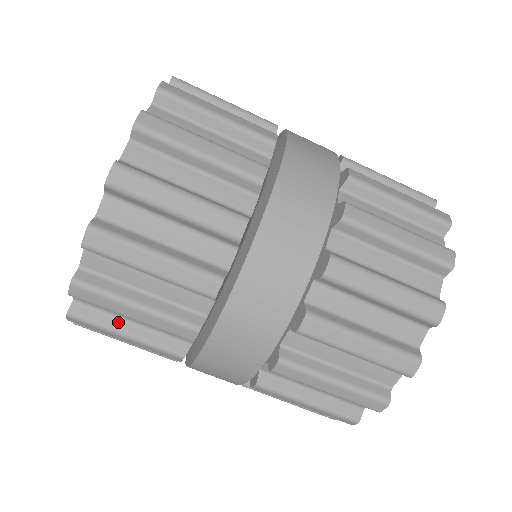
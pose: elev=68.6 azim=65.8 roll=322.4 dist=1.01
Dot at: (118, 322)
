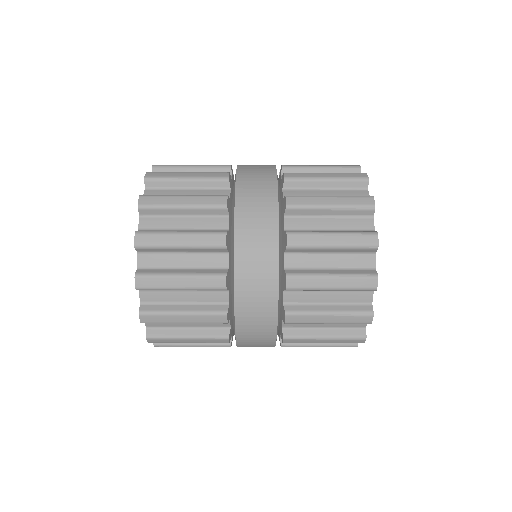
Dot at: (174, 306)
